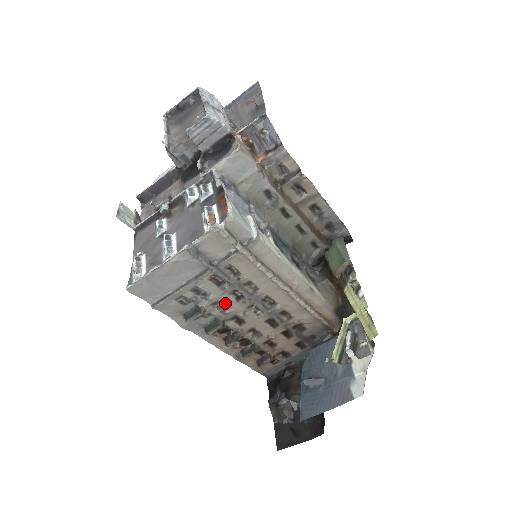
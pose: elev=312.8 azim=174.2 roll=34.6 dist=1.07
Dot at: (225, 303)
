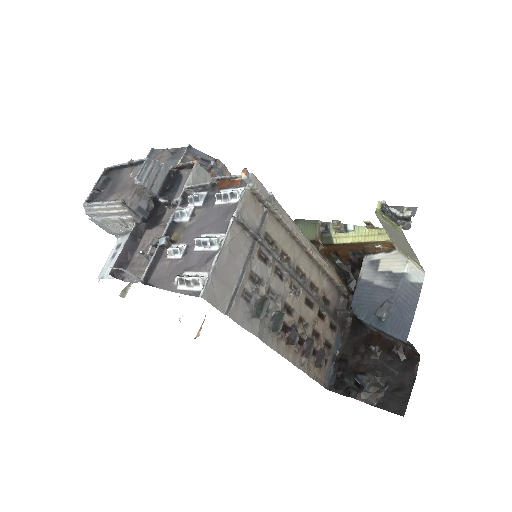
Dot at: (275, 287)
